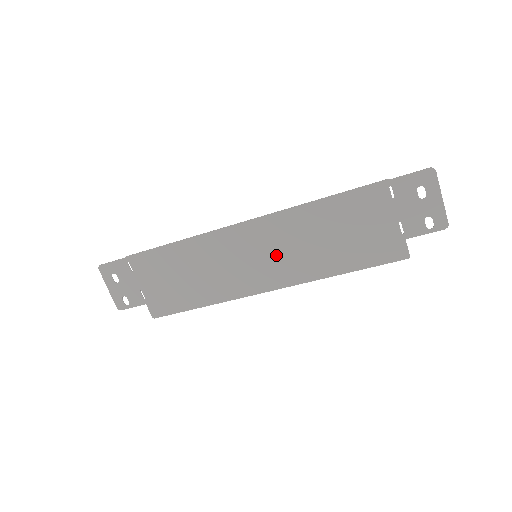
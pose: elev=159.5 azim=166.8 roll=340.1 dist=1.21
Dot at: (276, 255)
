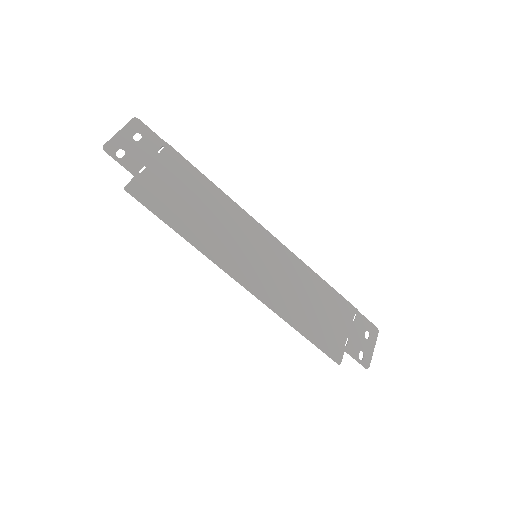
Dot at: (269, 271)
